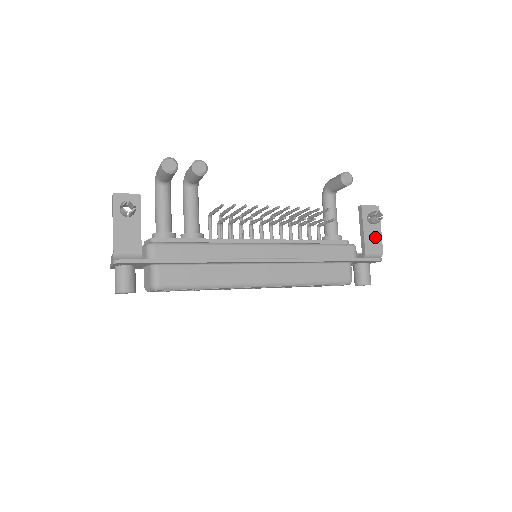
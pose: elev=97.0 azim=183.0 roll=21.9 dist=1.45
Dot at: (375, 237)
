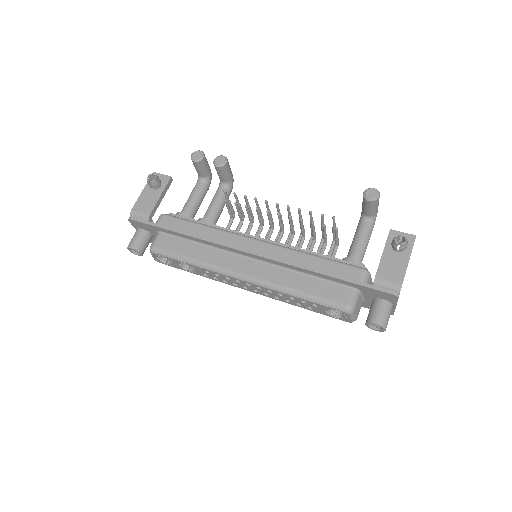
Dot at: (396, 267)
